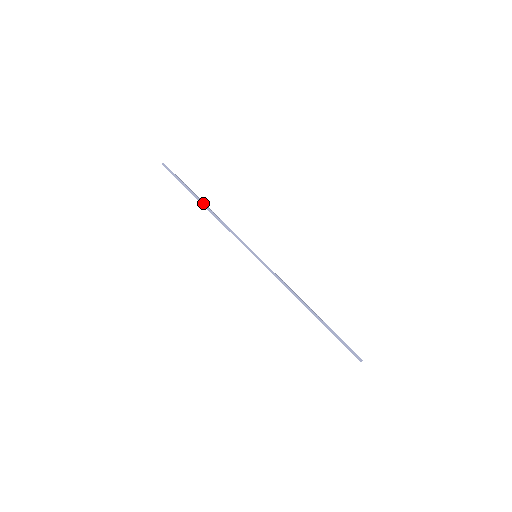
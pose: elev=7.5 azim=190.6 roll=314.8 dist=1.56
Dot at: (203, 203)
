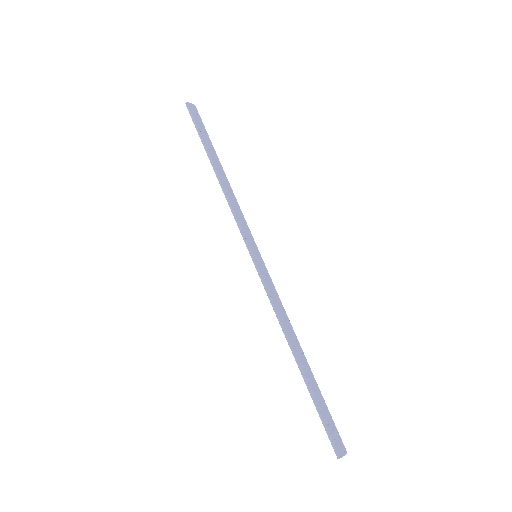
Dot at: (214, 166)
